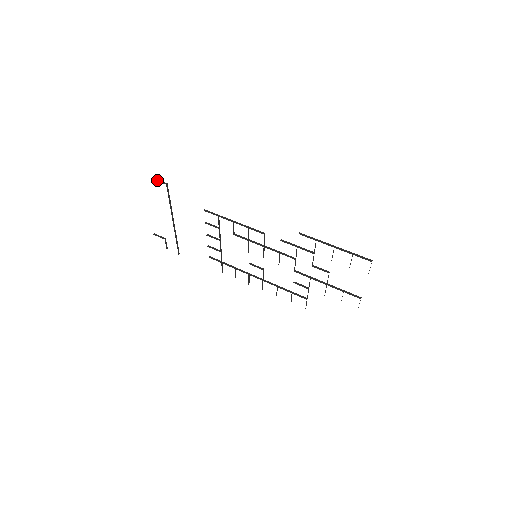
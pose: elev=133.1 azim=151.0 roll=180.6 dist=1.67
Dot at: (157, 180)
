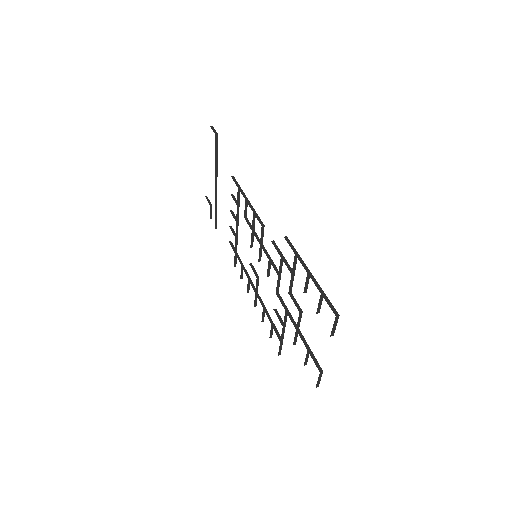
Dot at: (213, 128)
